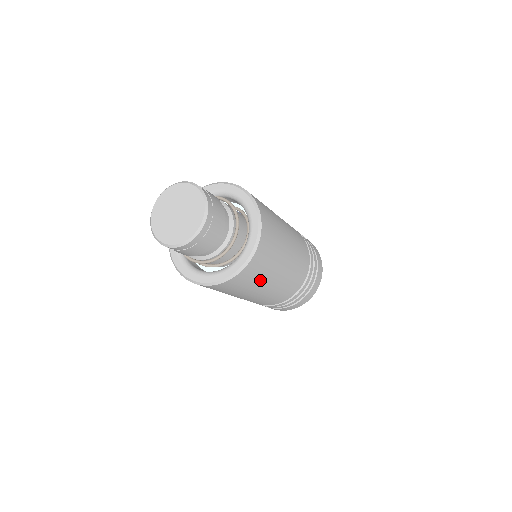
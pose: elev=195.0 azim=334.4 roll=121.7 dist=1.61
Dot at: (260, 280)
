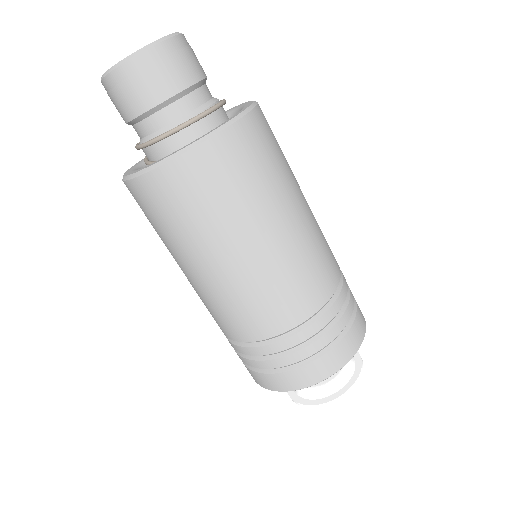
Dot at: (266, 186)
